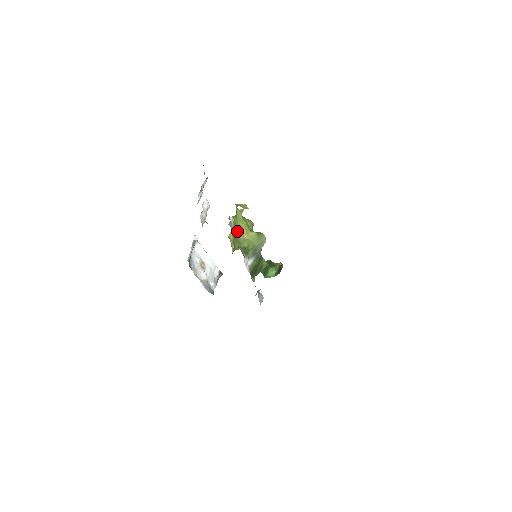
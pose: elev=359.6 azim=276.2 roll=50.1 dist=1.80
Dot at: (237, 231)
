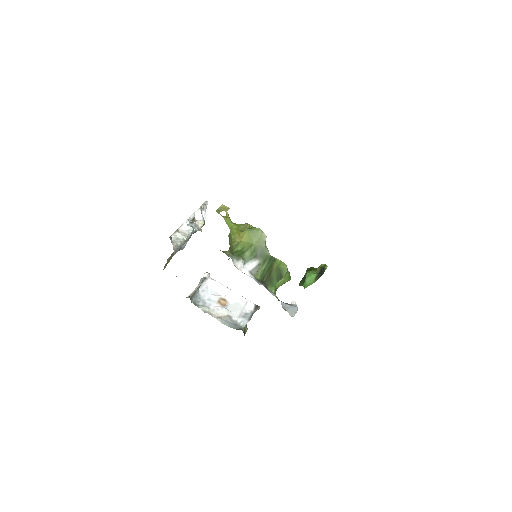
Dot at: (231, 240)
